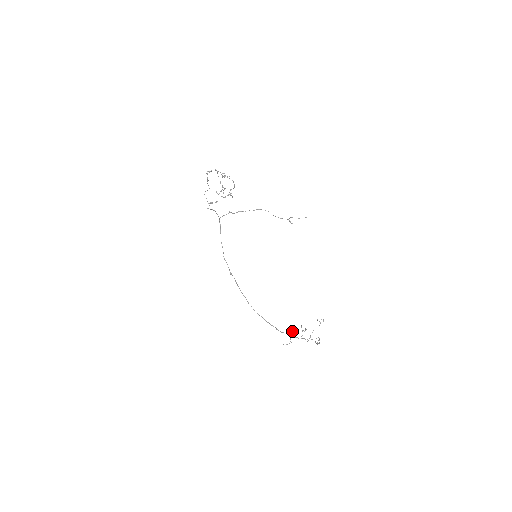
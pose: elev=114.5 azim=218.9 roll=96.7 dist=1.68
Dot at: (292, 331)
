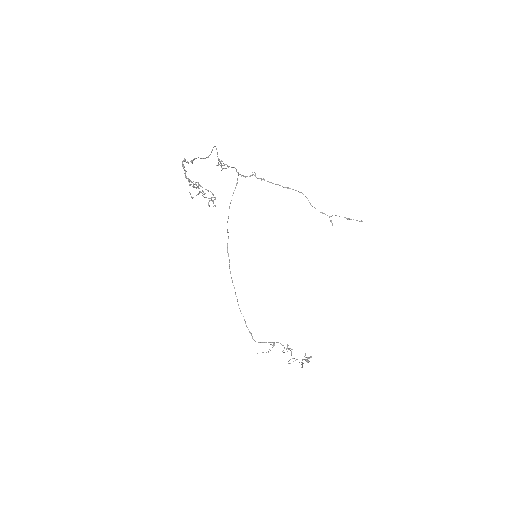
Dot at: (274, 345)
